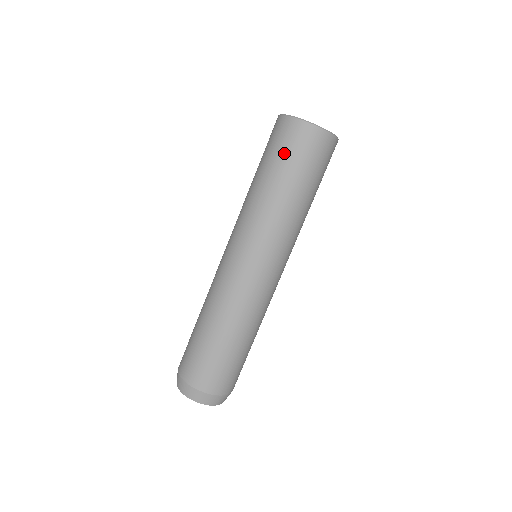
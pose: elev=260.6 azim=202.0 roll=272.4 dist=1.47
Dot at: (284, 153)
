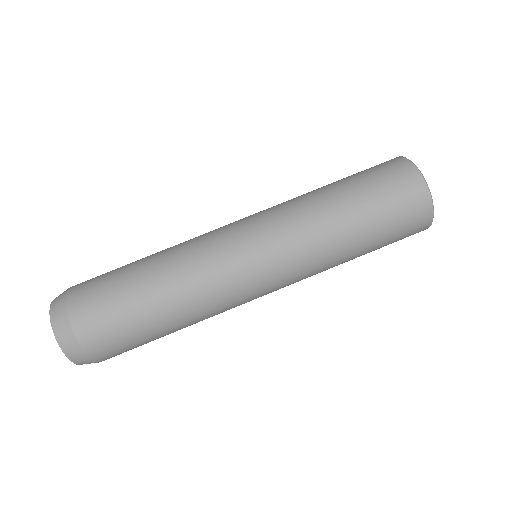
Dot at: (382, 192)
